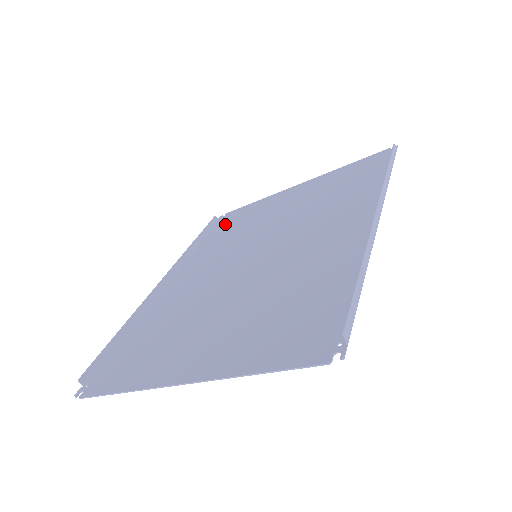
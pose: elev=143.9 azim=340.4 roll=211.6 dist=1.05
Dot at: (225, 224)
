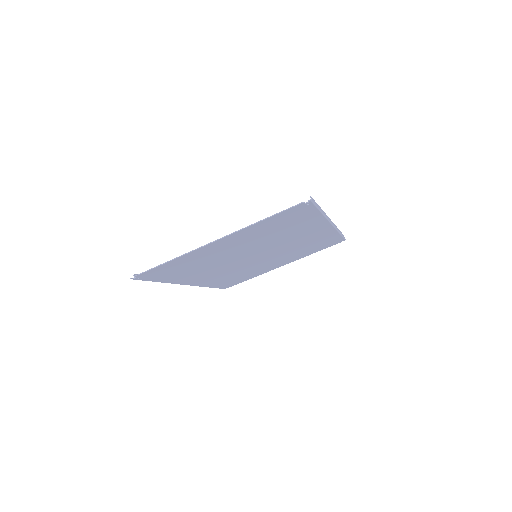
Dot at: (229, 282)
